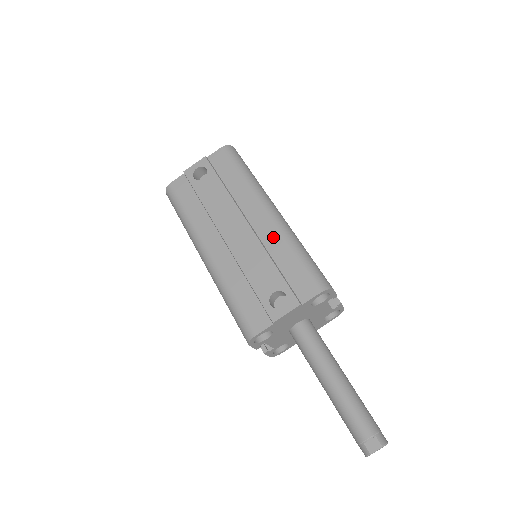
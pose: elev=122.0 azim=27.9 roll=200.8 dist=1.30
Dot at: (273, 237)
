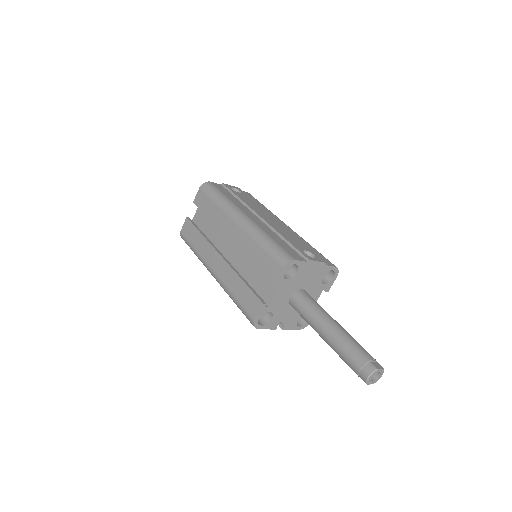
Dot at: (296, 235)
